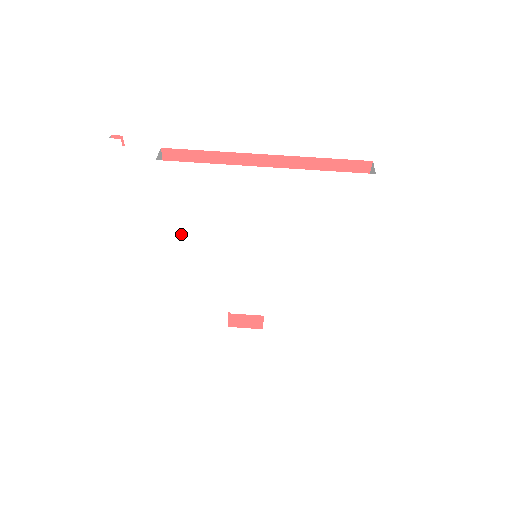
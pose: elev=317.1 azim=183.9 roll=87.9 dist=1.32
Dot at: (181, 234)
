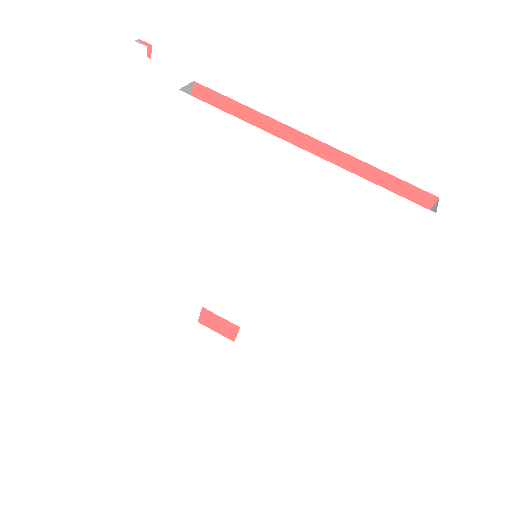
Dot at: (180, 193)
